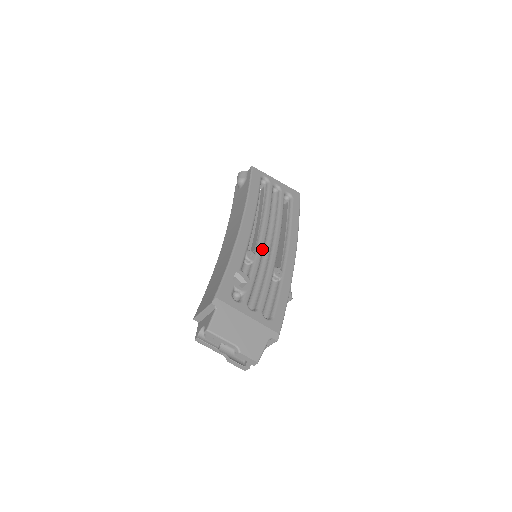
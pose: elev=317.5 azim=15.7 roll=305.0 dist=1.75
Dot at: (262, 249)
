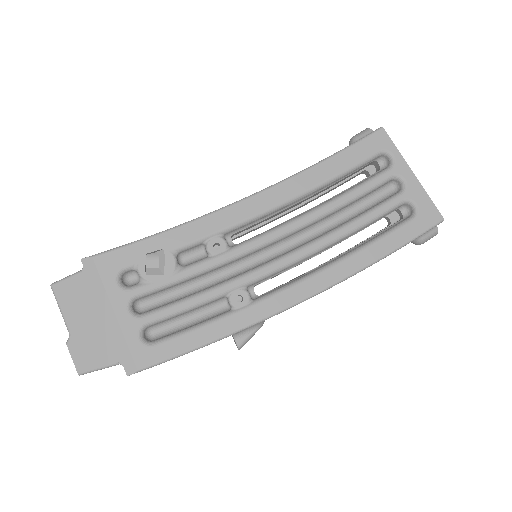
Dot at: (248, 250)
